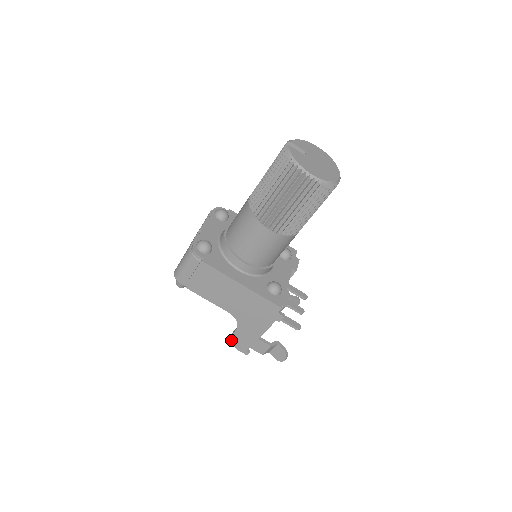
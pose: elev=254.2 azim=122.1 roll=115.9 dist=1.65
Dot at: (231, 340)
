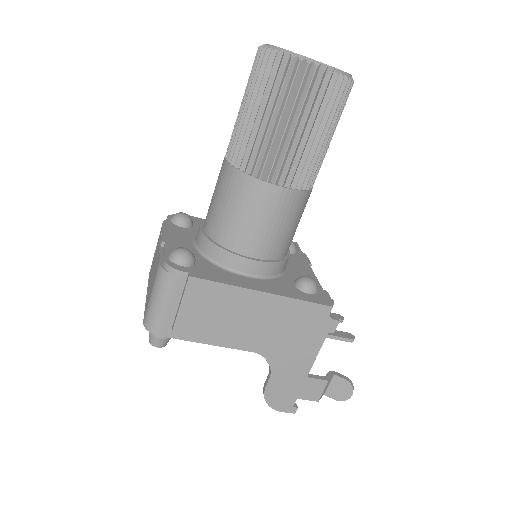
Dot at: (265, 399)
